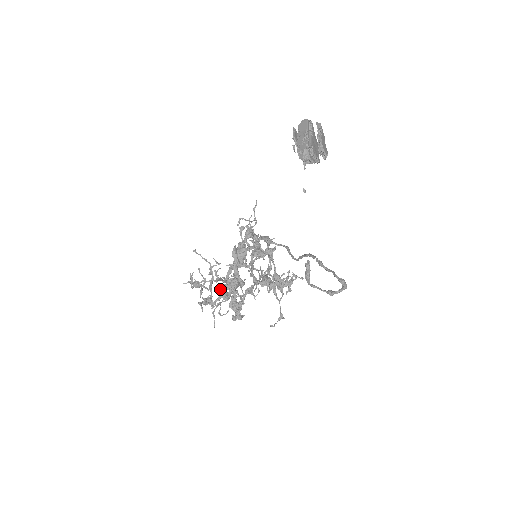
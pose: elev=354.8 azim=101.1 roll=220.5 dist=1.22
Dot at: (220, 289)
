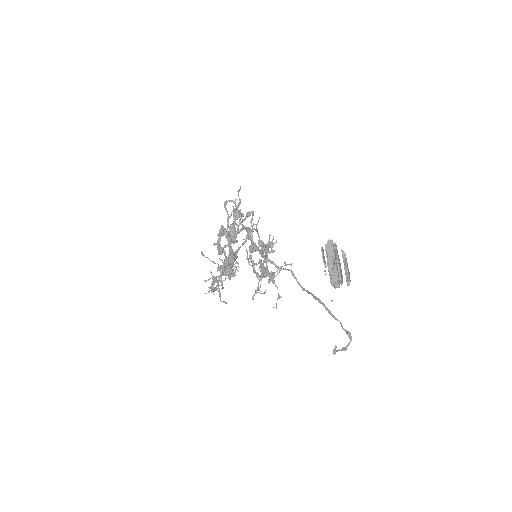
Dot at: occluded
